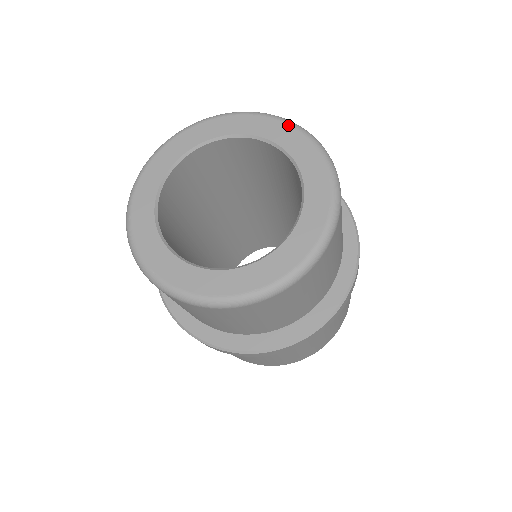
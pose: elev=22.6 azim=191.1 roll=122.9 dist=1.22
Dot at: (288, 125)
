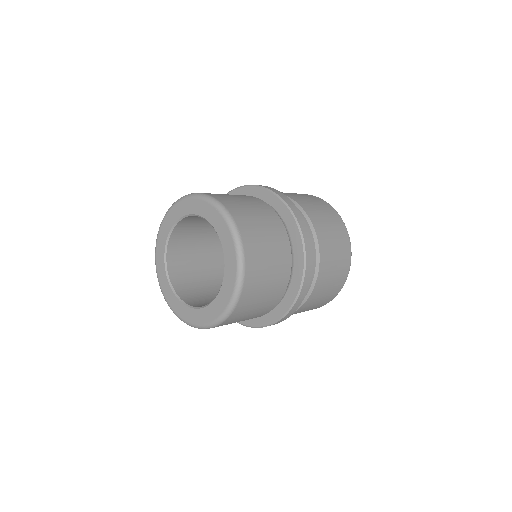
Dot at: (236, 268)
